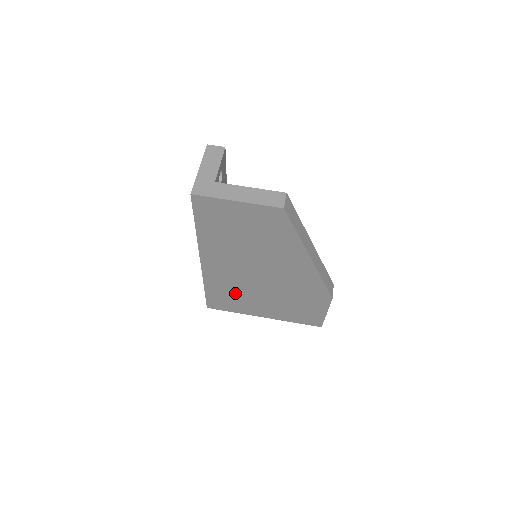
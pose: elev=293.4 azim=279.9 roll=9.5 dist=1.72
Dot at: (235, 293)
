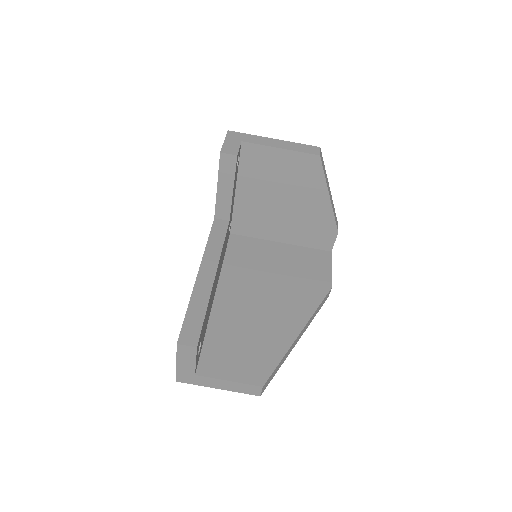
Dot at: occluded
